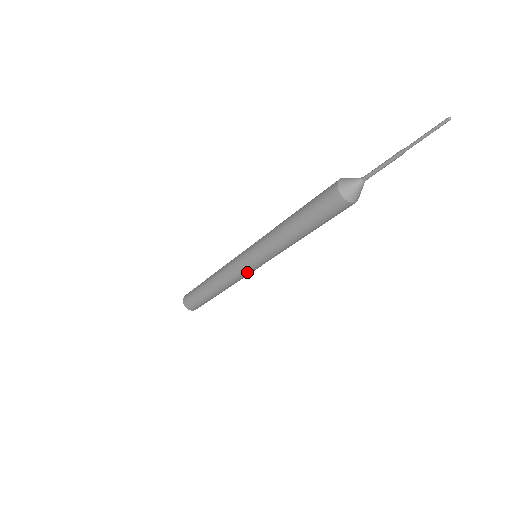
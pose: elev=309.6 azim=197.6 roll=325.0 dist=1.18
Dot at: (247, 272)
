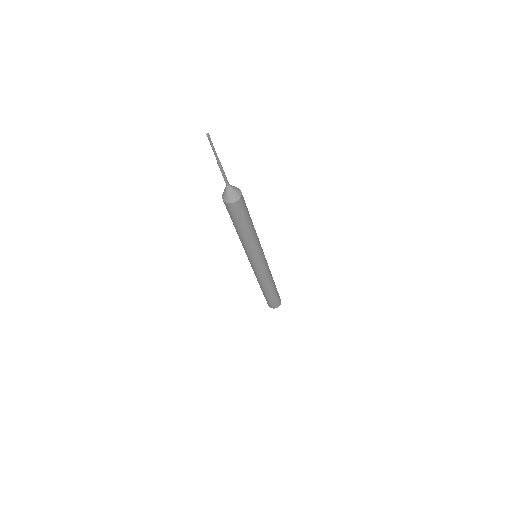
Dot at: (256, 269)
